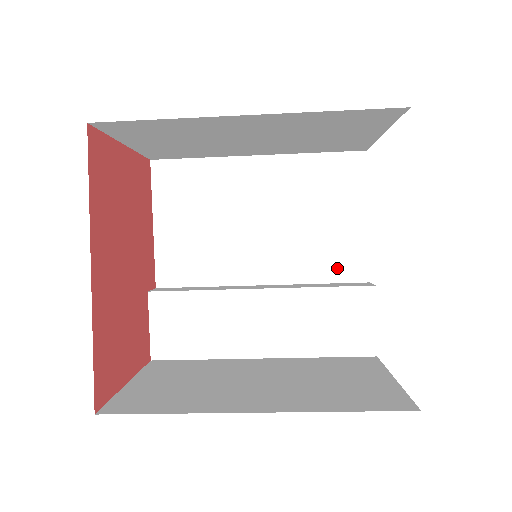
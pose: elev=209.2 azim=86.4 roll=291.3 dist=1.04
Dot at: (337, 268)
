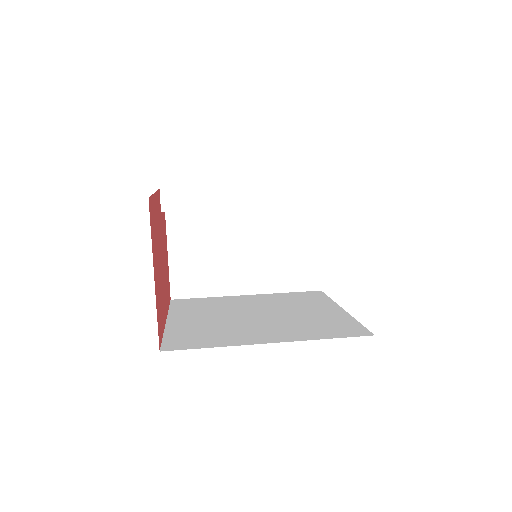
Dot at: occluded
